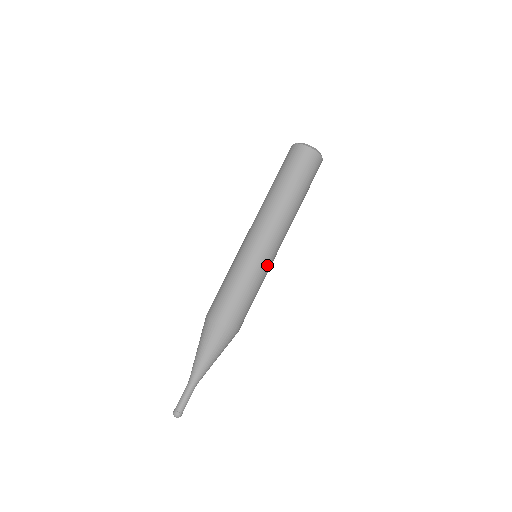
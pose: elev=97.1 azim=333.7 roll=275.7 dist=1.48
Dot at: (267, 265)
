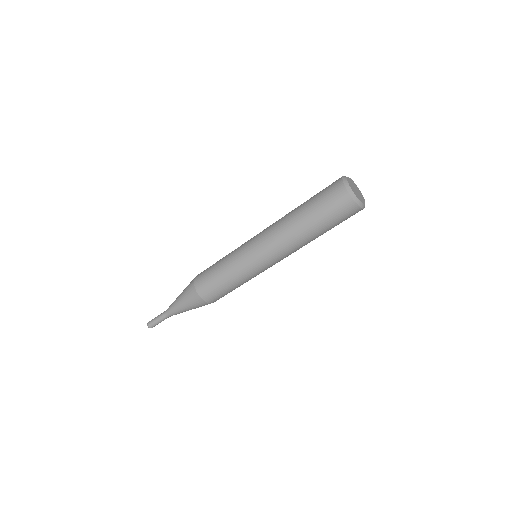
Dot at: occluded
